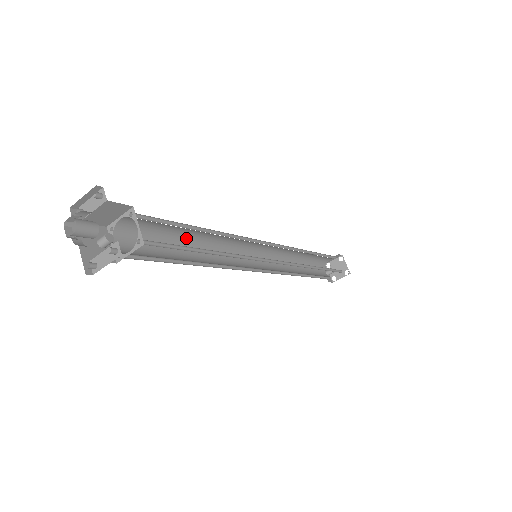
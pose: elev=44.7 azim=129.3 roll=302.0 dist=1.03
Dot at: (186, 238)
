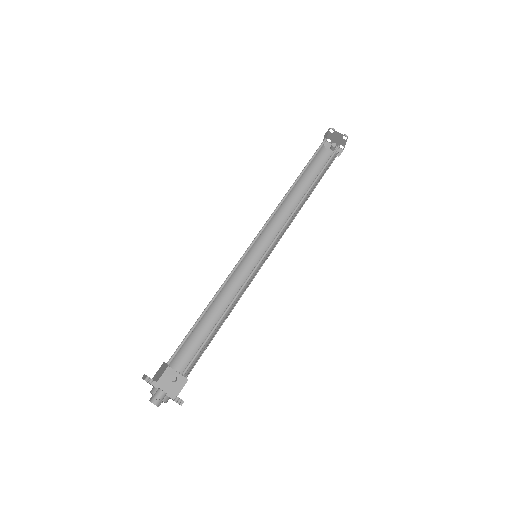
Dot at: (207, 313)
